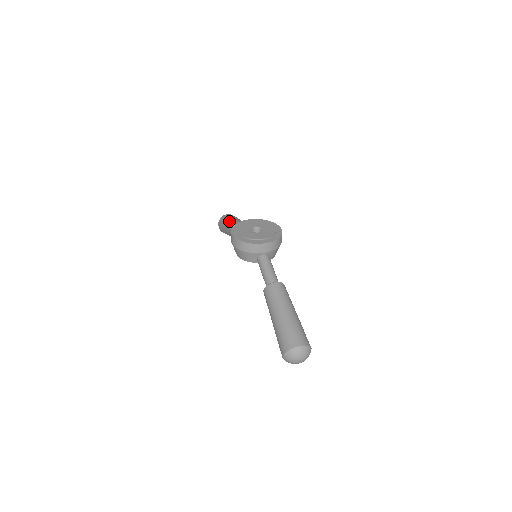
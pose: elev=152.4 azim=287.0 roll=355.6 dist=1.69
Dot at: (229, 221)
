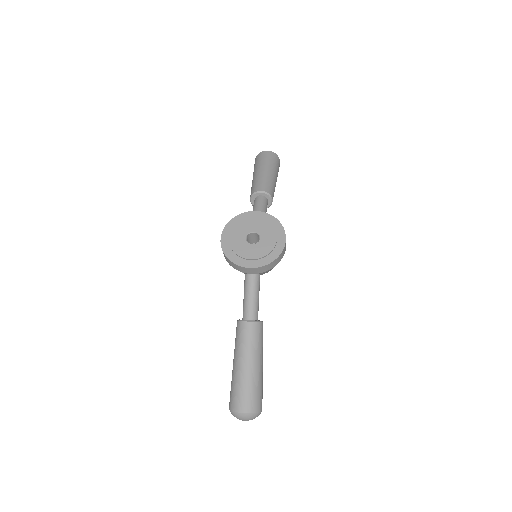
Dot at: (256, 175)
